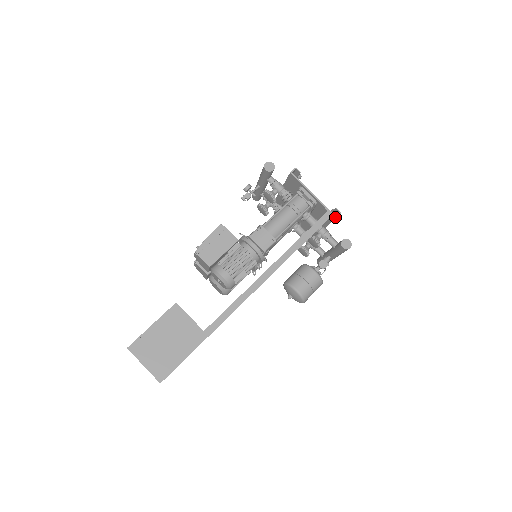
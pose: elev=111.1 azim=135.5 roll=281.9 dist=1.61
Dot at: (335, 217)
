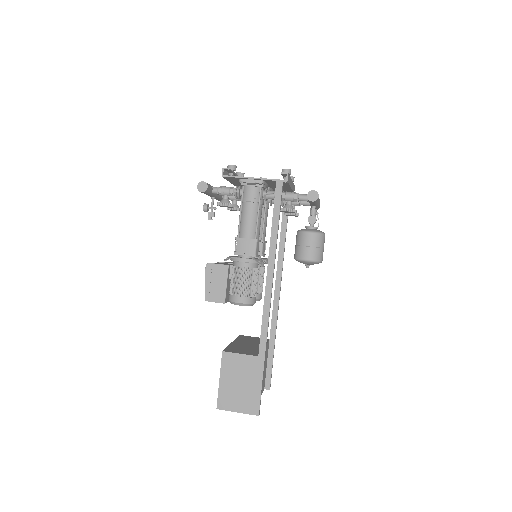
Dot at: (286, 181)
